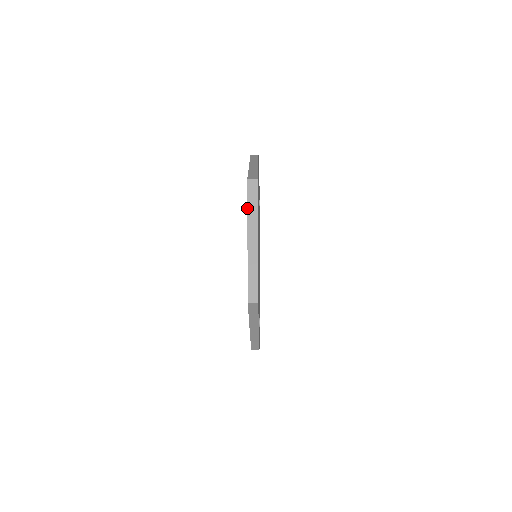
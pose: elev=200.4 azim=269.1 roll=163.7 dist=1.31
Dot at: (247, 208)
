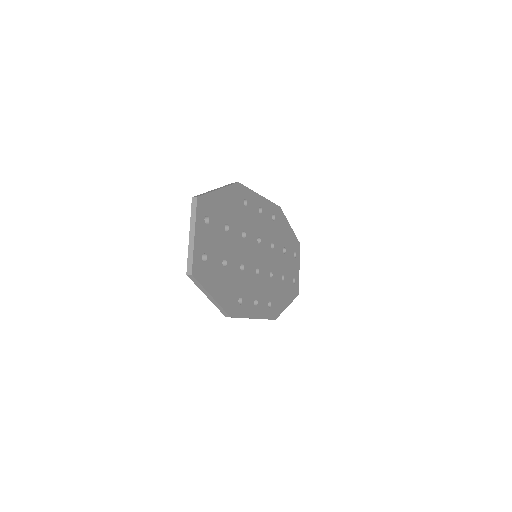
Dot at: occluded
